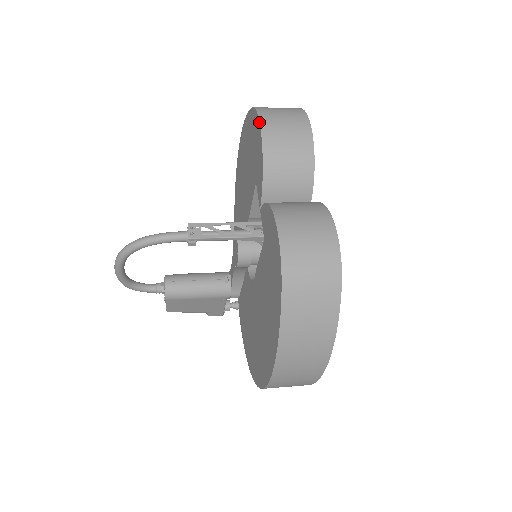
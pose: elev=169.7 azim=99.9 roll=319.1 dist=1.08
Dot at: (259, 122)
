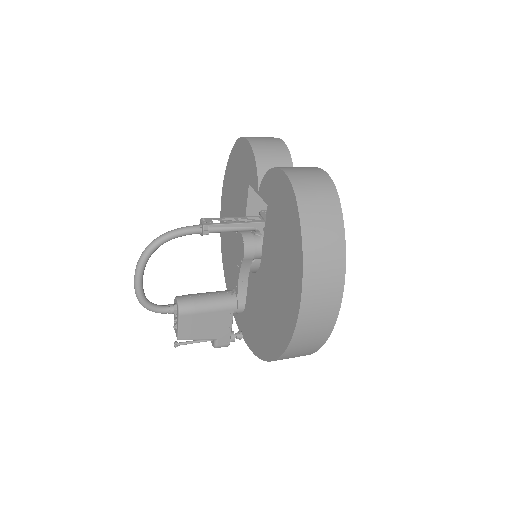
Dot at: (245, 138)
